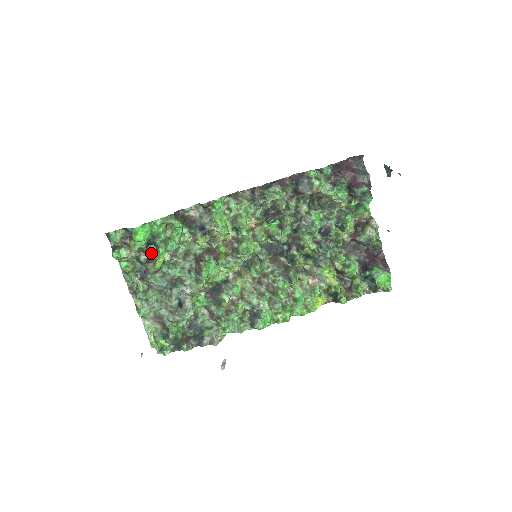
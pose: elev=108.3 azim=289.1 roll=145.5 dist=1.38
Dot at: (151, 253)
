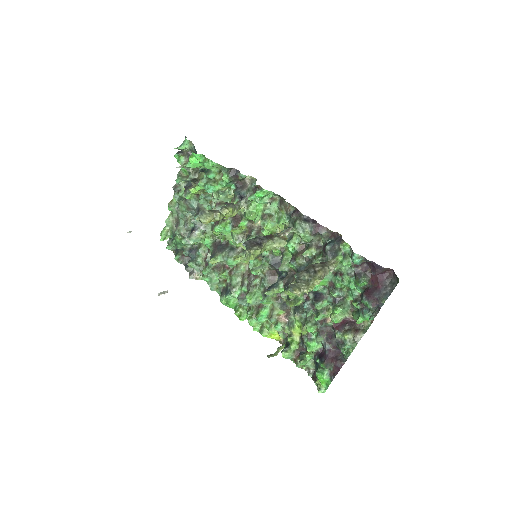
Dot at: occluded
